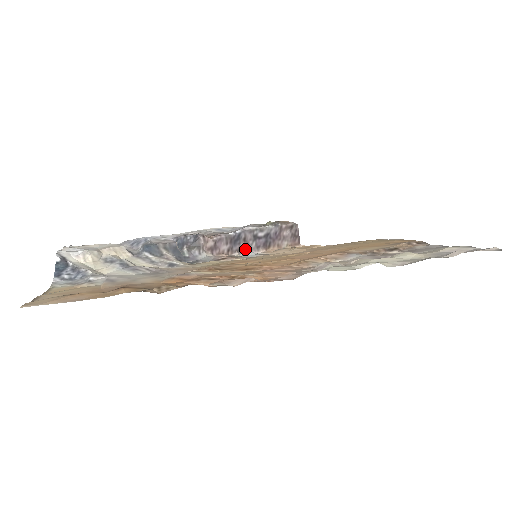
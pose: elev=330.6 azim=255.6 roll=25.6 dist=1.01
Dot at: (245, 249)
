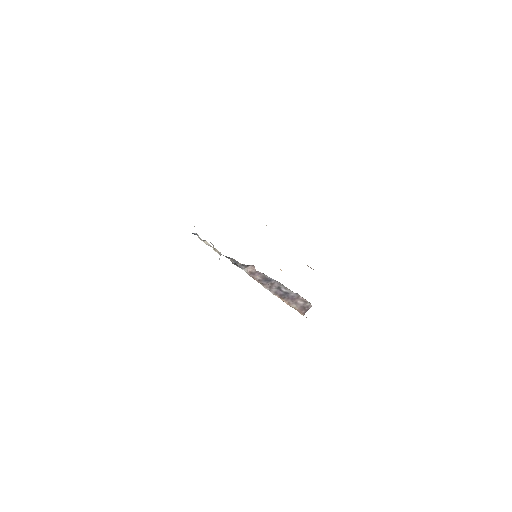
Dot at: (268, 287)
